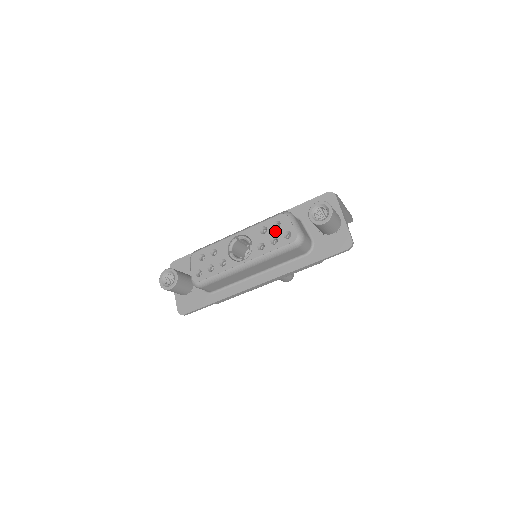
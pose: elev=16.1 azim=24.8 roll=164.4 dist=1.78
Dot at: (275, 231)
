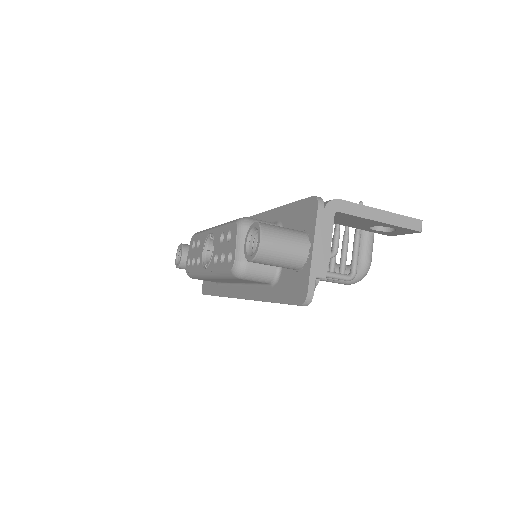
Dot at: (226, 245)
